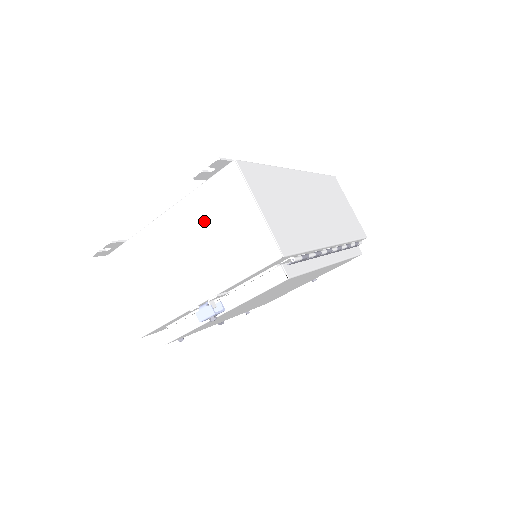
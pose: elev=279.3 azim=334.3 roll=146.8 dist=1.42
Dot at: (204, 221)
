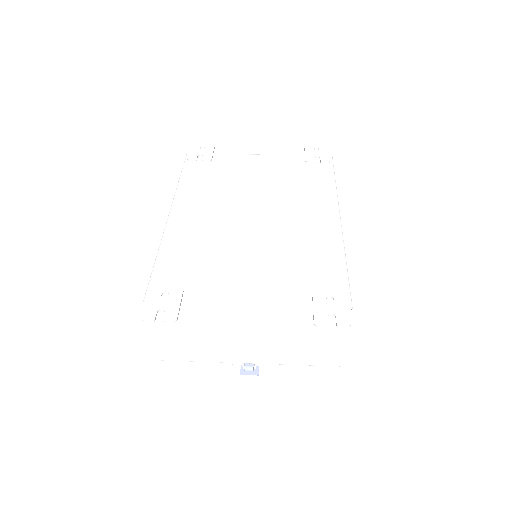
Dot at: (289, 329)
